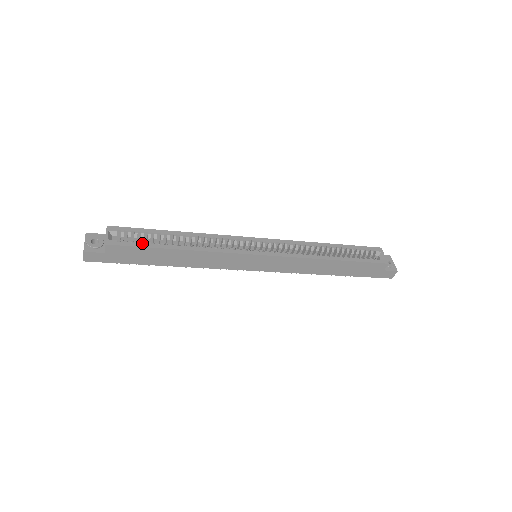
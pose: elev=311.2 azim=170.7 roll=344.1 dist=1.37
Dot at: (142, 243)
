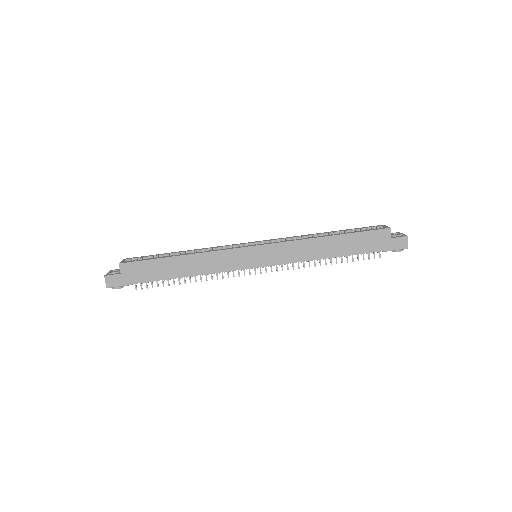
Dot at: (149, 259)
